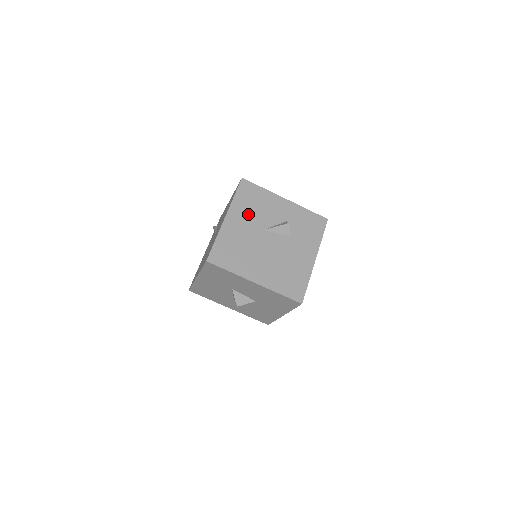
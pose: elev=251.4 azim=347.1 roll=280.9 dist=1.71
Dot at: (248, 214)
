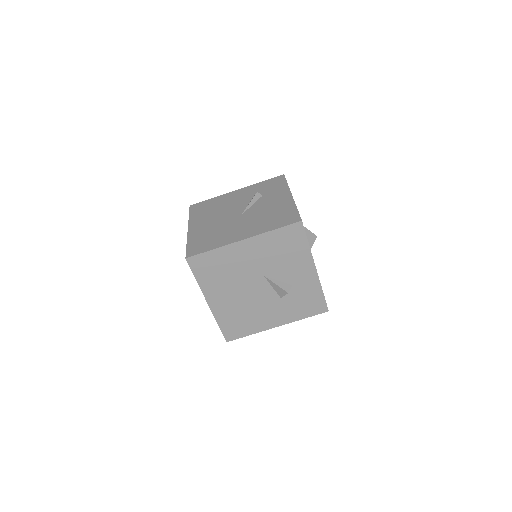
Dot at: (267, 254)
